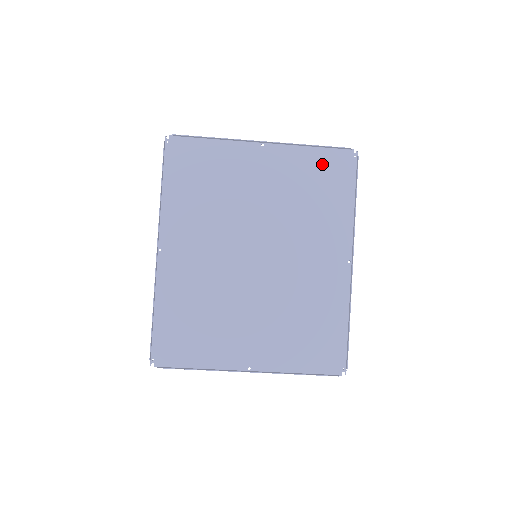
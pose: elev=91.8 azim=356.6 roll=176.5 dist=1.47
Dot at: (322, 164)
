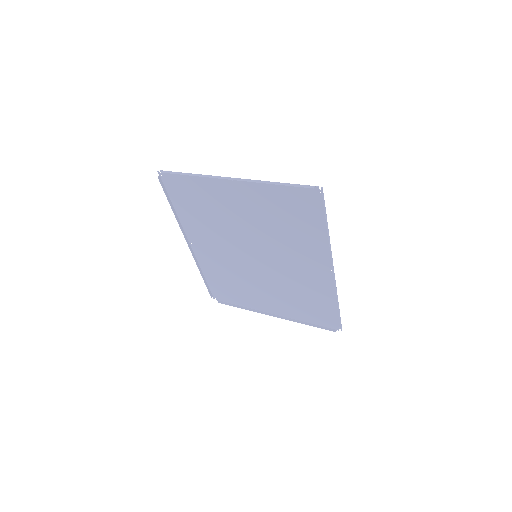
Dot at: (290, 198)
